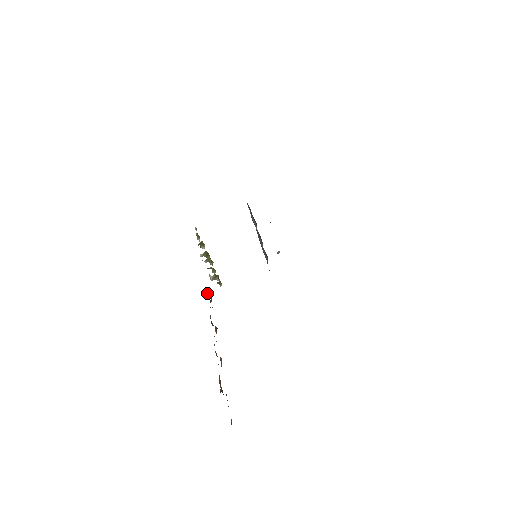
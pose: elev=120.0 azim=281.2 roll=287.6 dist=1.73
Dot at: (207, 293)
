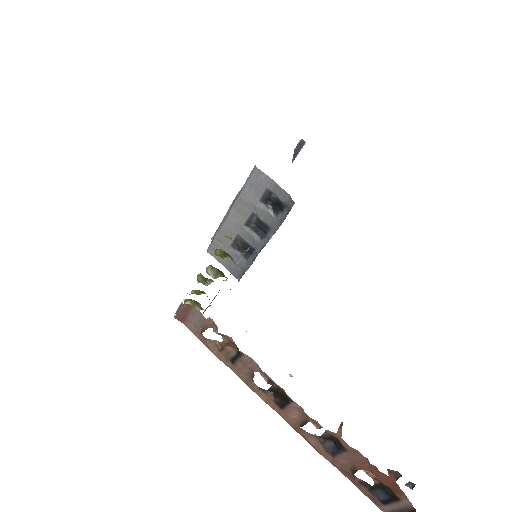
Dot at: (226, 339)
